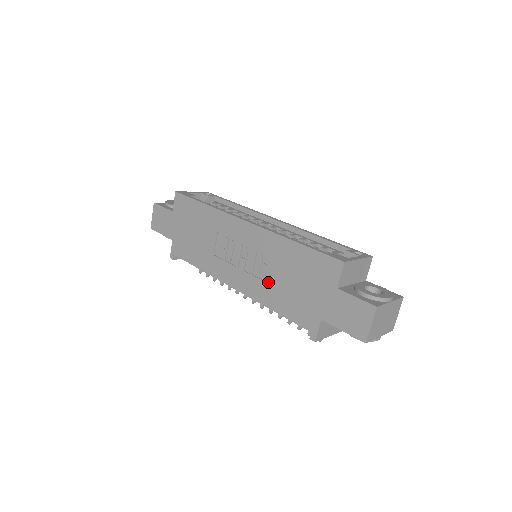
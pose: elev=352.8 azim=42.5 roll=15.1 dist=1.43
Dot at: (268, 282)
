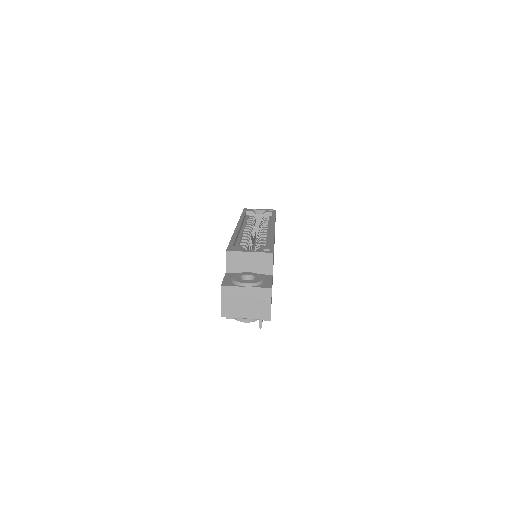
Dot at: occluded
